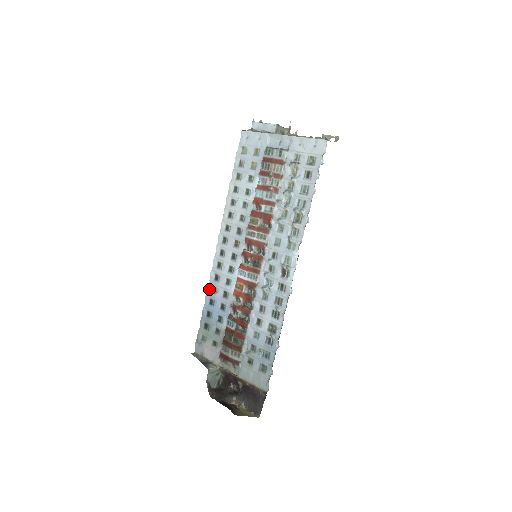
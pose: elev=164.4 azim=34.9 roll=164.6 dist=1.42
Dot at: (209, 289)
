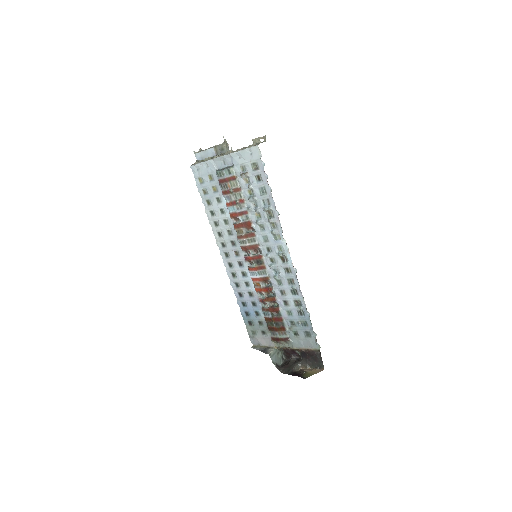
Dot at: (236, 296)
